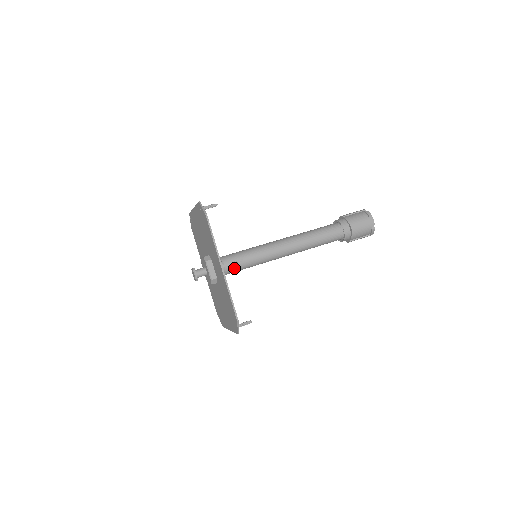
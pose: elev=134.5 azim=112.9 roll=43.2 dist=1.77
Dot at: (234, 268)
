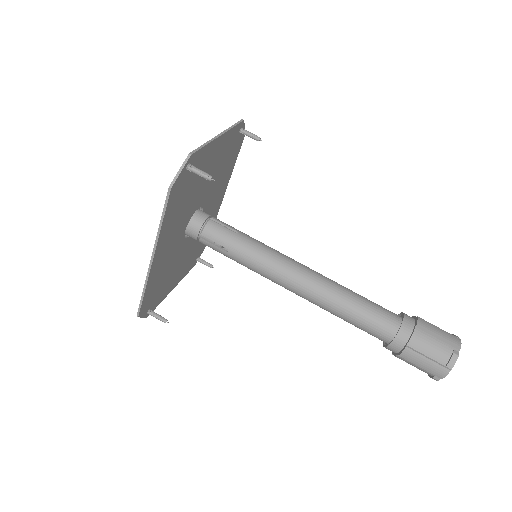
Dot at: (212, 247)
